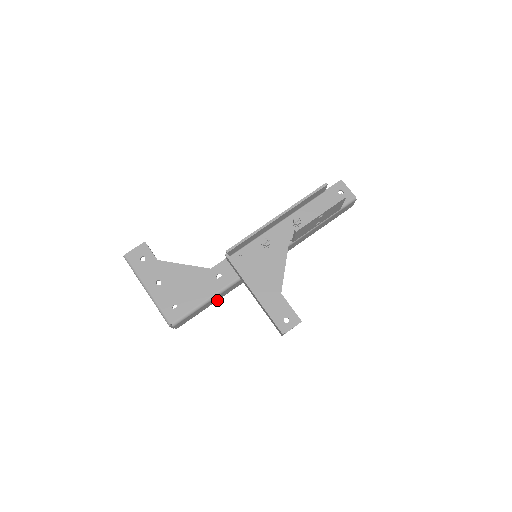
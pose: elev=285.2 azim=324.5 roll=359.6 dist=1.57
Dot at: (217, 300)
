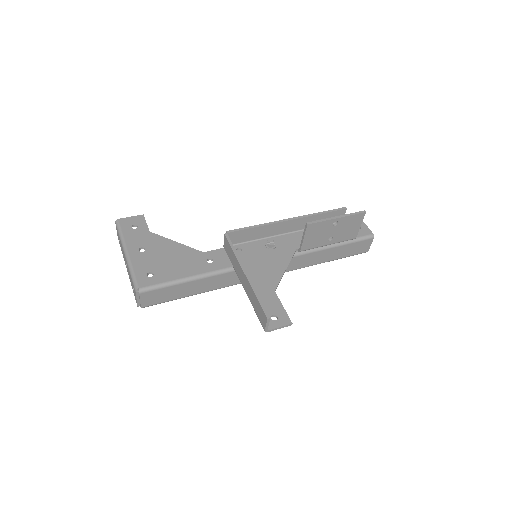
Dot at: (199, 293)
